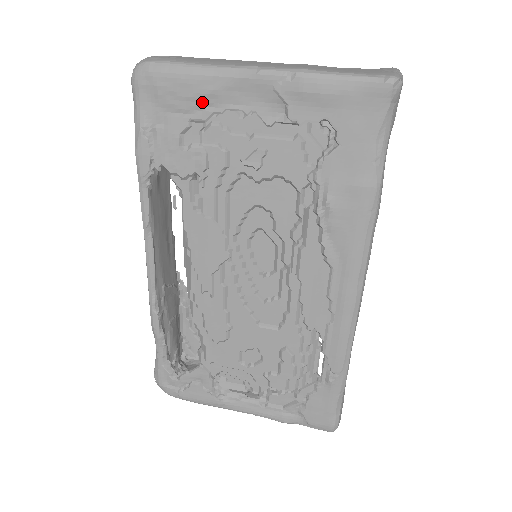
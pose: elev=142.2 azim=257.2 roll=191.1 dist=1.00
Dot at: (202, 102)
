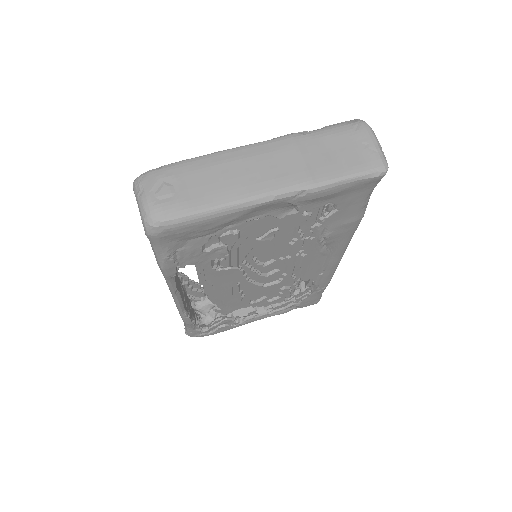
Dot at: (222, 227)
